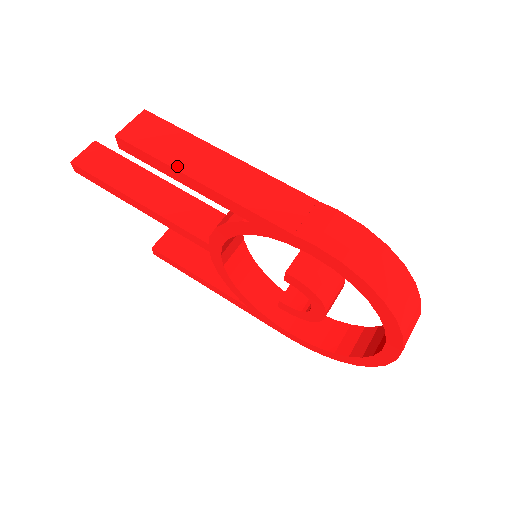
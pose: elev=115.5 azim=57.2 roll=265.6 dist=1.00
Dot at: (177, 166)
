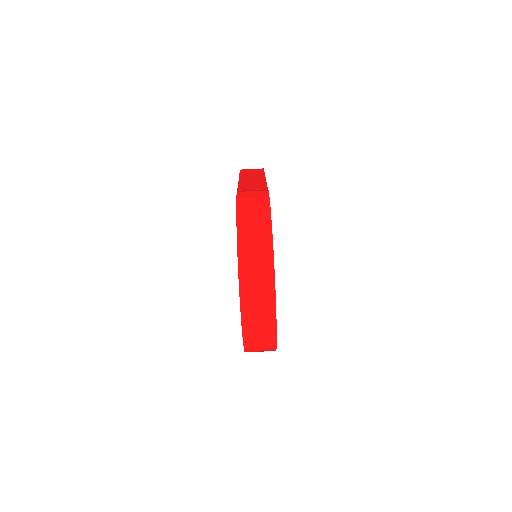
Dot at: (241, 176)
